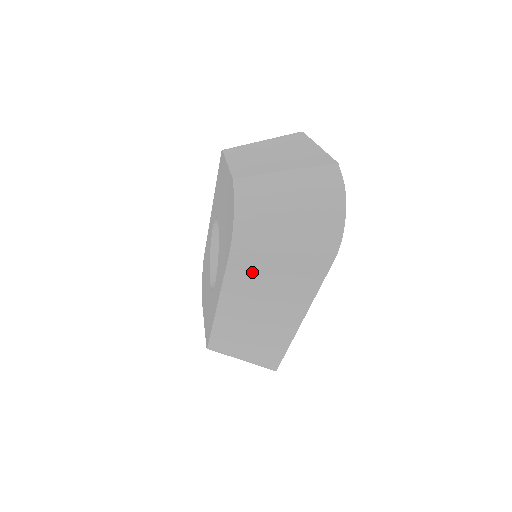
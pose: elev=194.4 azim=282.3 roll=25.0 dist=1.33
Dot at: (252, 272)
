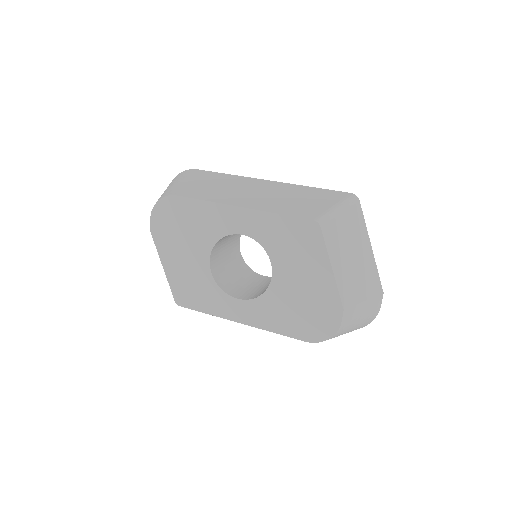
Dot at: occluded
